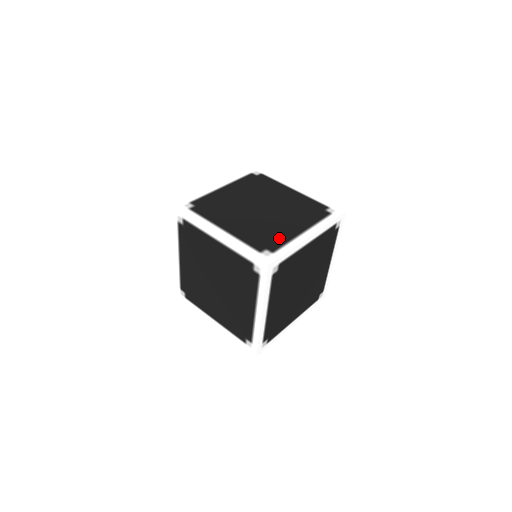
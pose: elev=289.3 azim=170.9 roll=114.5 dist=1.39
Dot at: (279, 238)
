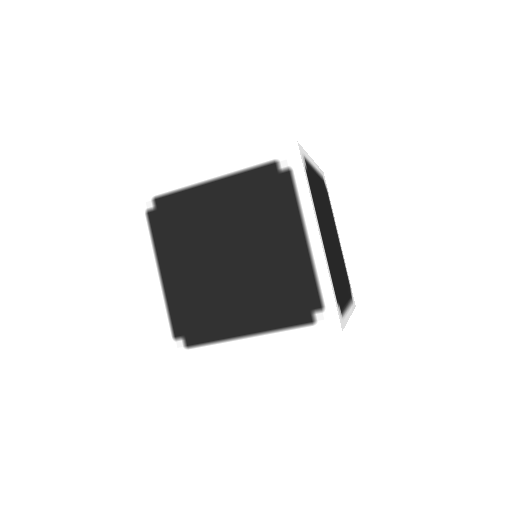
Dot at: (301, 281)
